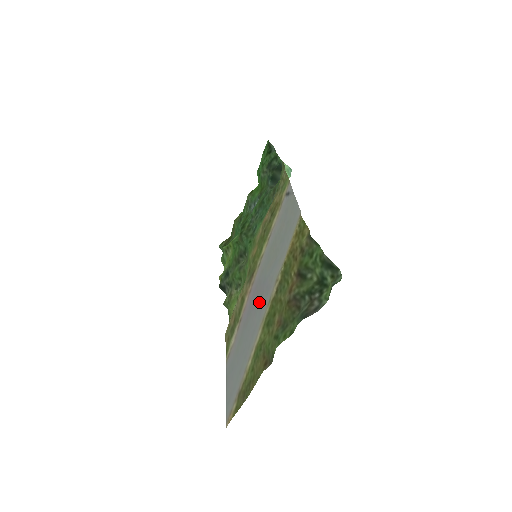
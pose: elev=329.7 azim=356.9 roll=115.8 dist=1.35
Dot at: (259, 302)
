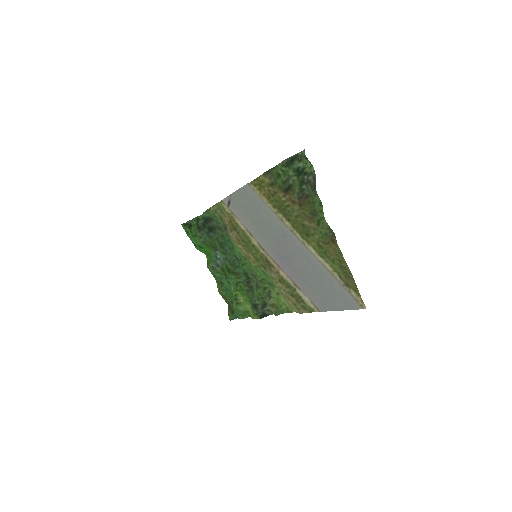
Dot at: (289, 250)
